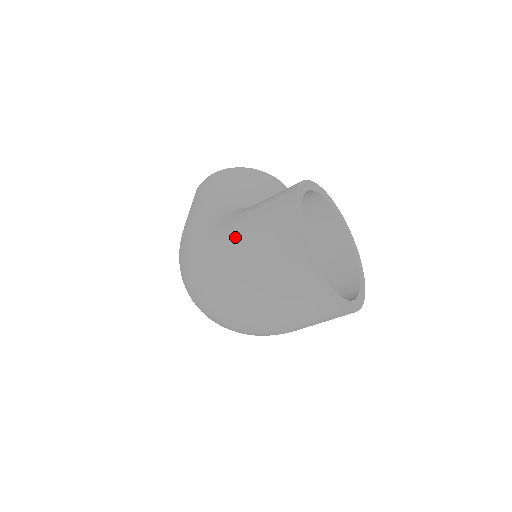
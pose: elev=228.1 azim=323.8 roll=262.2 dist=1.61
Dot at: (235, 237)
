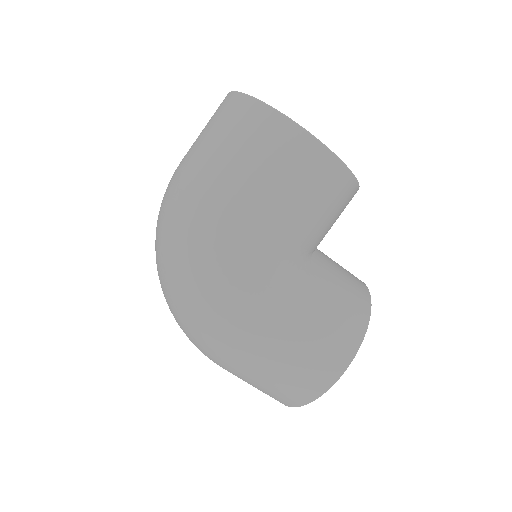
Dot at: (269, 344)
